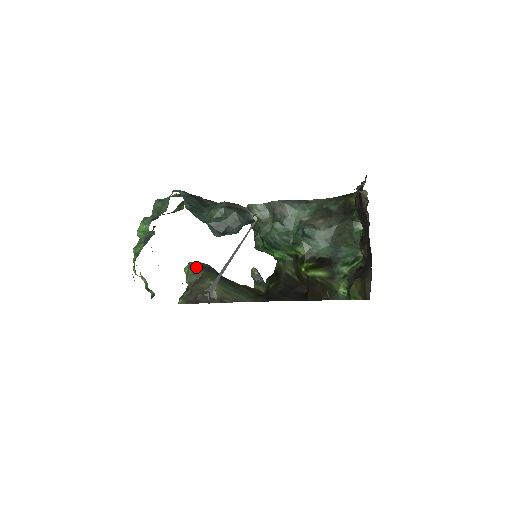
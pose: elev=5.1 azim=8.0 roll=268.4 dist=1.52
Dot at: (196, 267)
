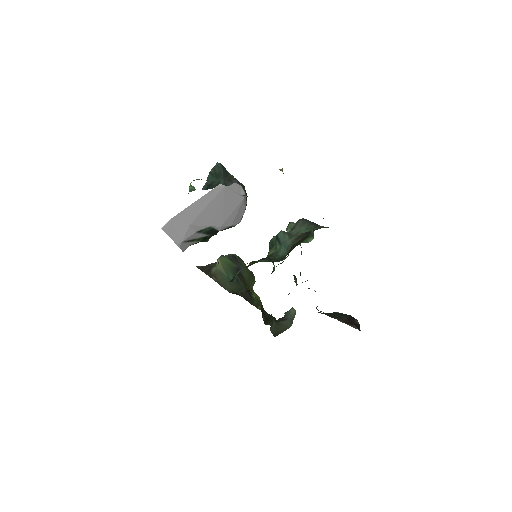
Dot at: (231, 255)
